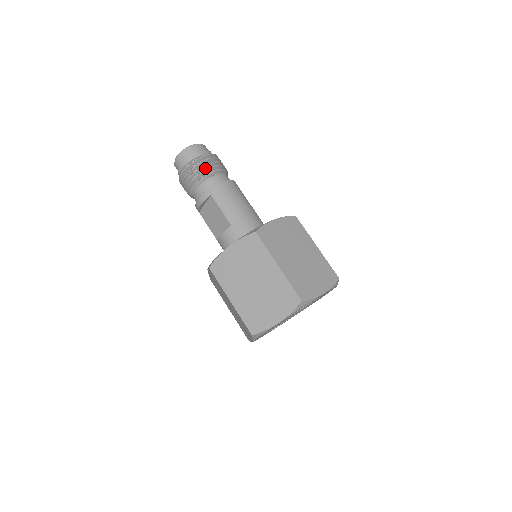
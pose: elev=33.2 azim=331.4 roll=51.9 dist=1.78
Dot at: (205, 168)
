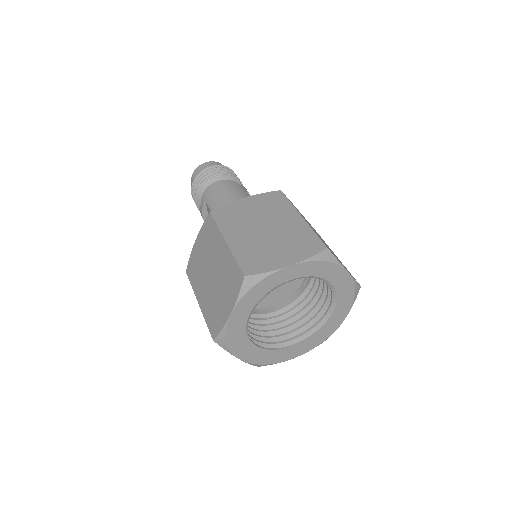
Dot at: (206, 179)
